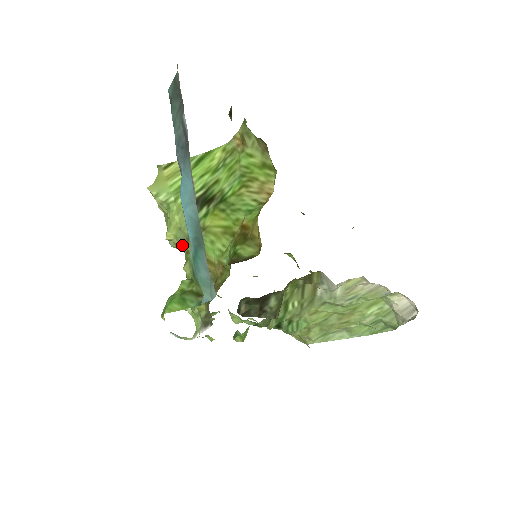
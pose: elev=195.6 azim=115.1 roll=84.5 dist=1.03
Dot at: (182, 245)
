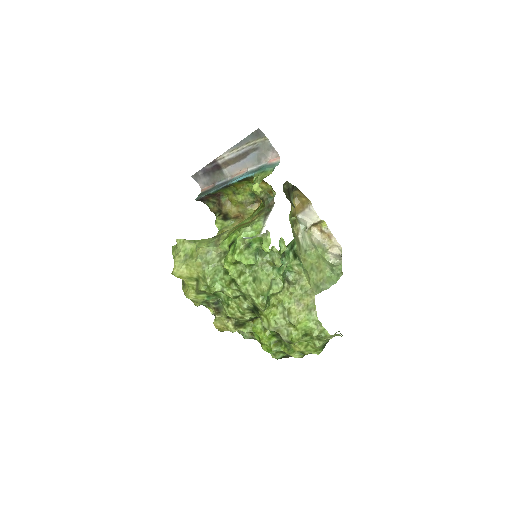
Dot at: (214, 246)
